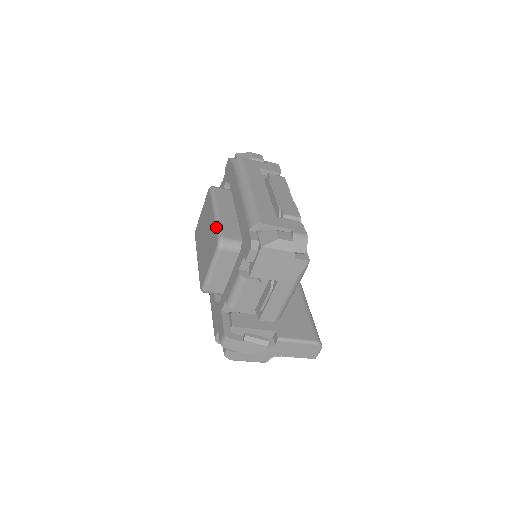
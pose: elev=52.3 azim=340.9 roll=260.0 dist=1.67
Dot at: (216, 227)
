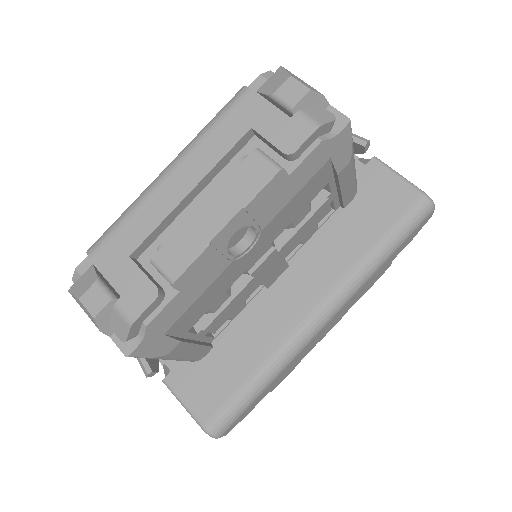
Dot at: occluded
